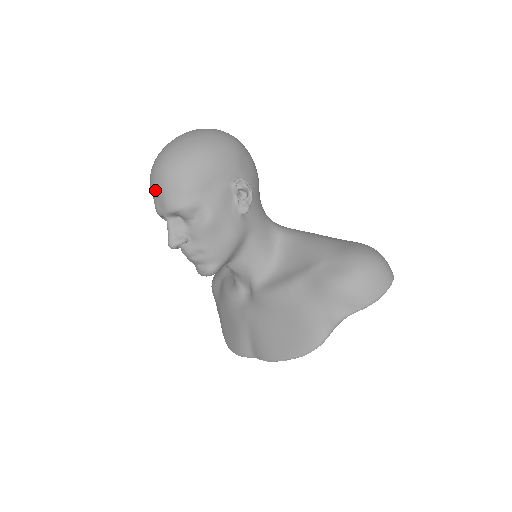
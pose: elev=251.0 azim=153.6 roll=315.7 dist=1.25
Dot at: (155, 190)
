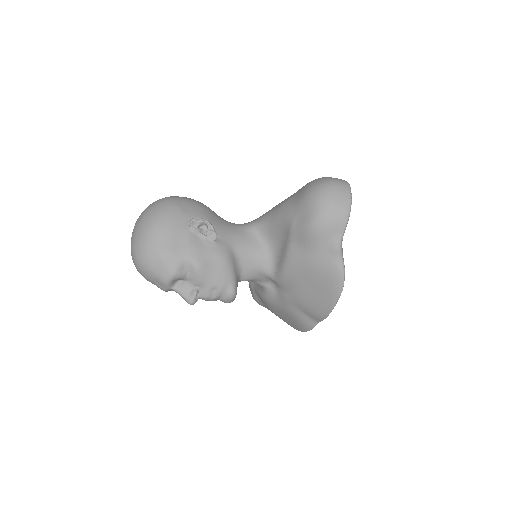
Dot at: (149, 279)
